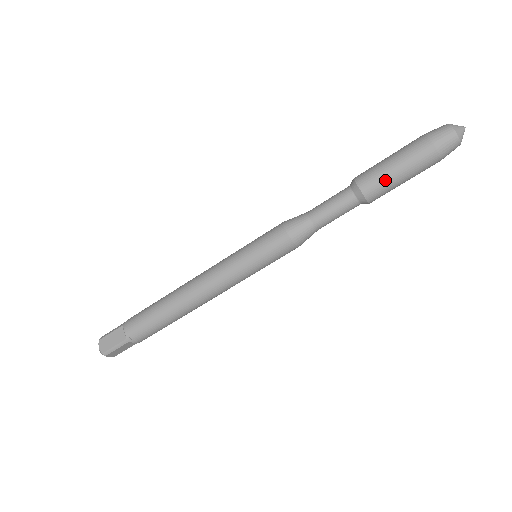
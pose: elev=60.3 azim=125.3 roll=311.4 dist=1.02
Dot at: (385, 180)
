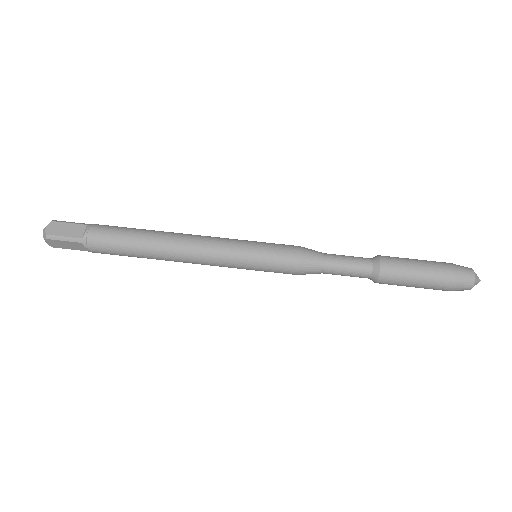
Dot at: (403, 273)
